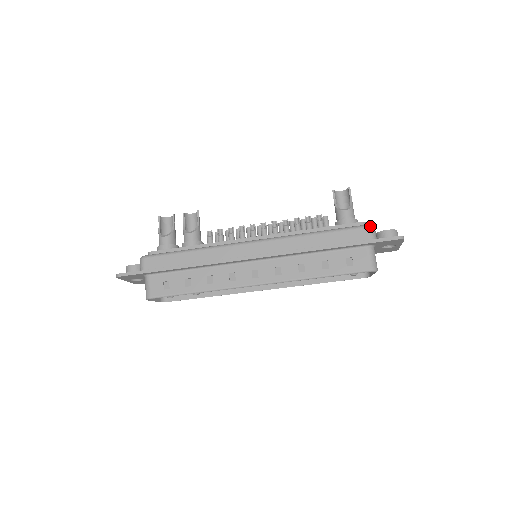
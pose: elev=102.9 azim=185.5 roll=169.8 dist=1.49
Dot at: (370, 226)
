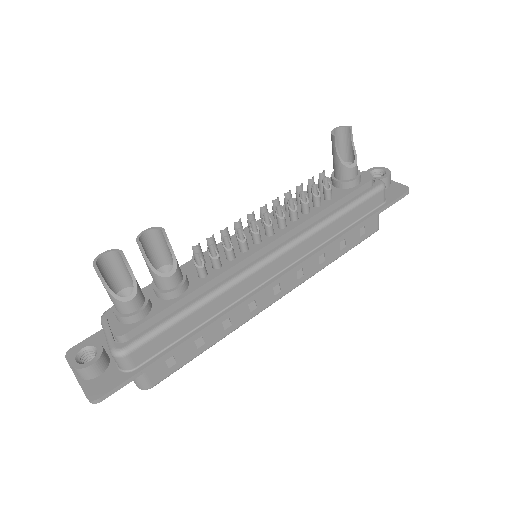
Dot at: (385, 187)
